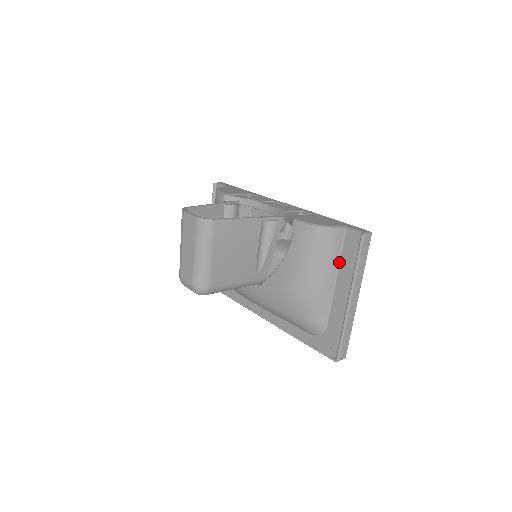
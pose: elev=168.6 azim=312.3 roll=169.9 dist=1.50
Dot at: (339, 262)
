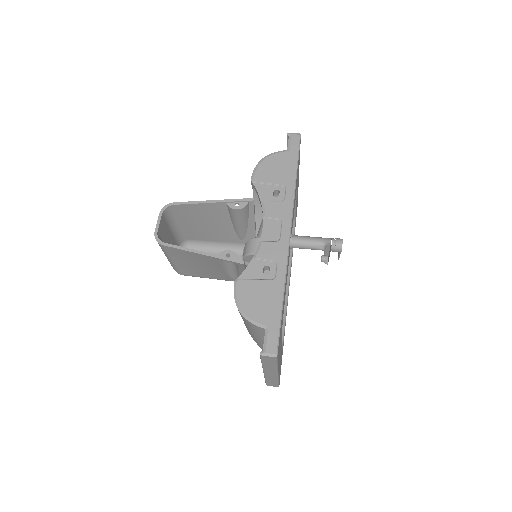
Dot at: occluded
